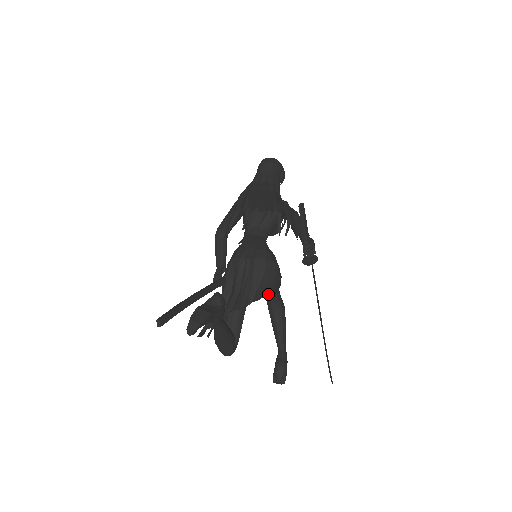
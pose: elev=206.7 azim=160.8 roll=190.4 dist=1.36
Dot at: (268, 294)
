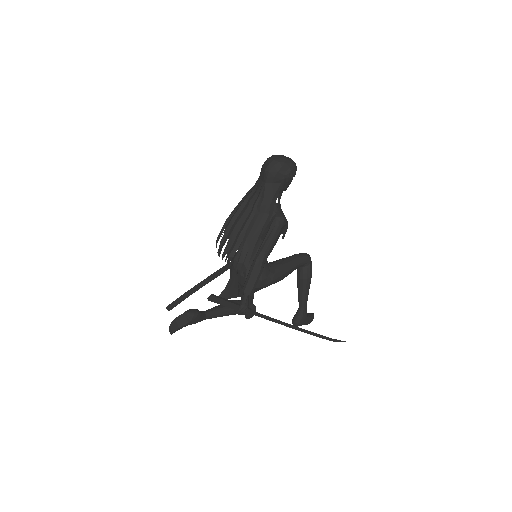
Dot at: occluded
